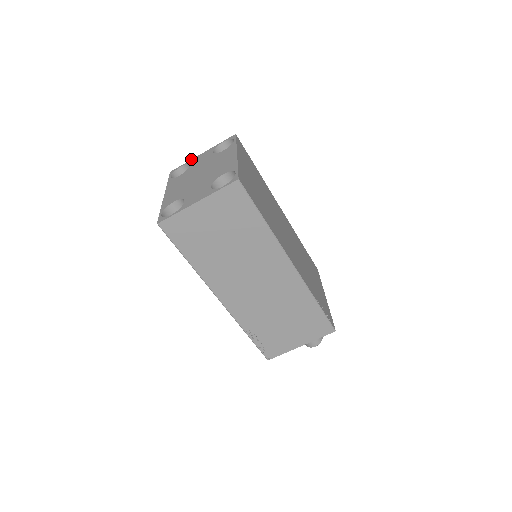
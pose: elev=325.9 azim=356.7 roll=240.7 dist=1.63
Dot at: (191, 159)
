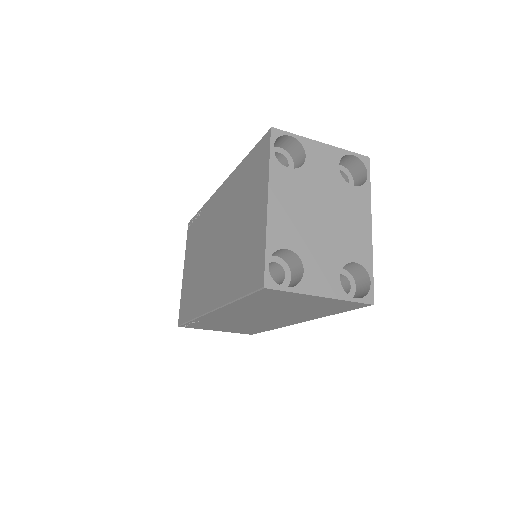
Dot at: occluded
